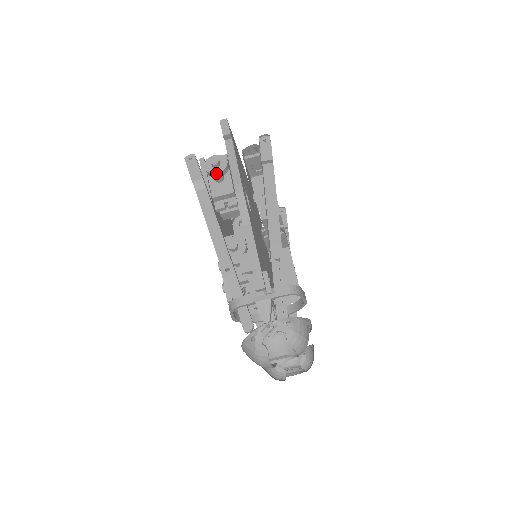
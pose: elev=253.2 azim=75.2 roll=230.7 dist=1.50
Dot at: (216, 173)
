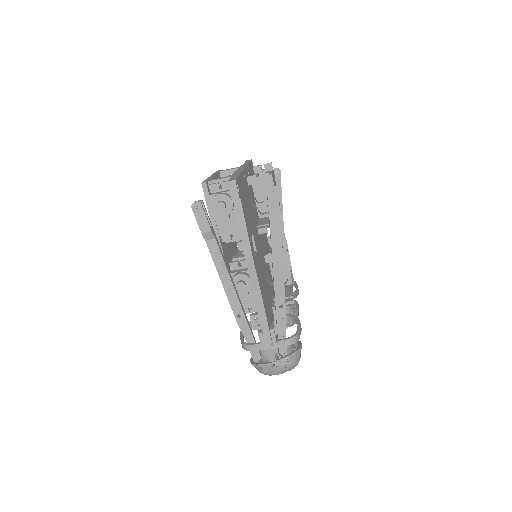
Dot at: (223, 216)
